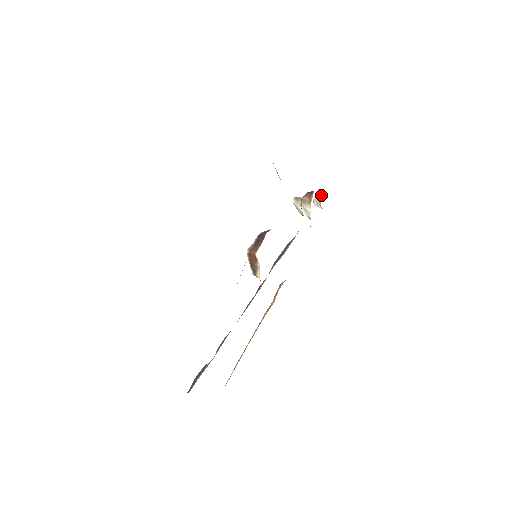
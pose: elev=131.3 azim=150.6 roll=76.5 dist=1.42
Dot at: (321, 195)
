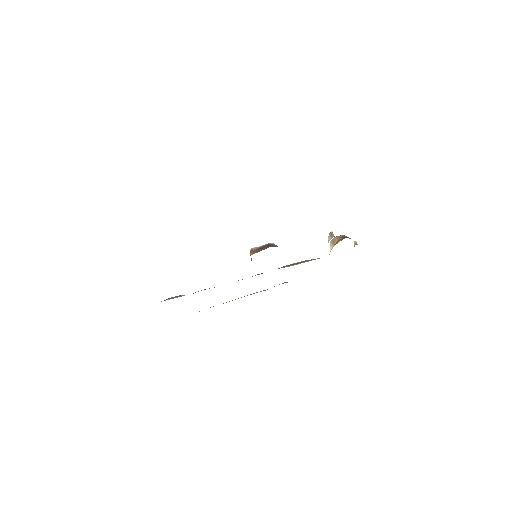
Dot at: (357, 244)
